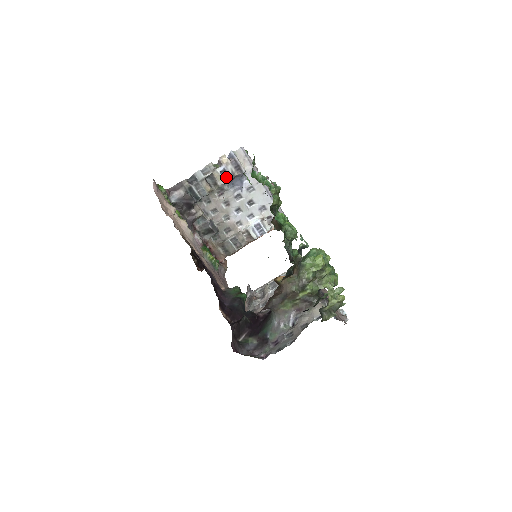
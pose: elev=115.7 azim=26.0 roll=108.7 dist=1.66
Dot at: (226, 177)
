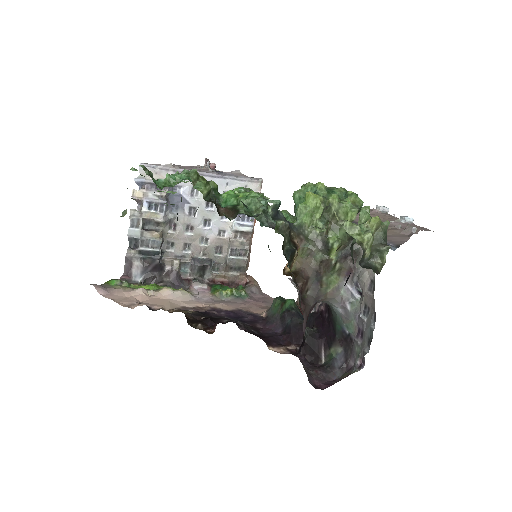
Dot at: (159, 207)
